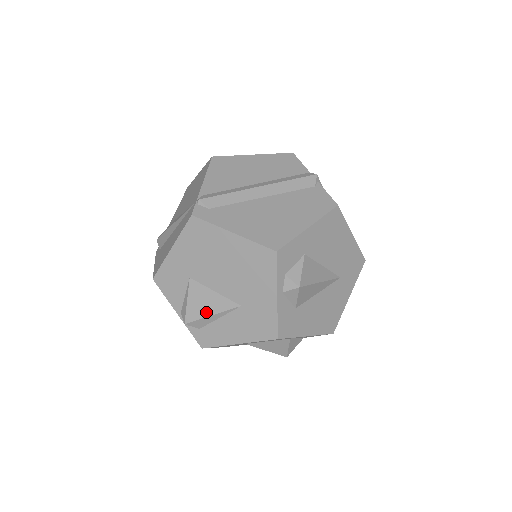
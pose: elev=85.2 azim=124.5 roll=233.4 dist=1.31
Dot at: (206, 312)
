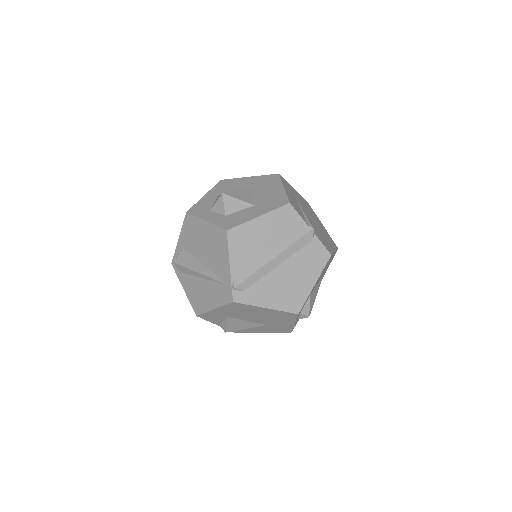
Dot at: (241, 328)
